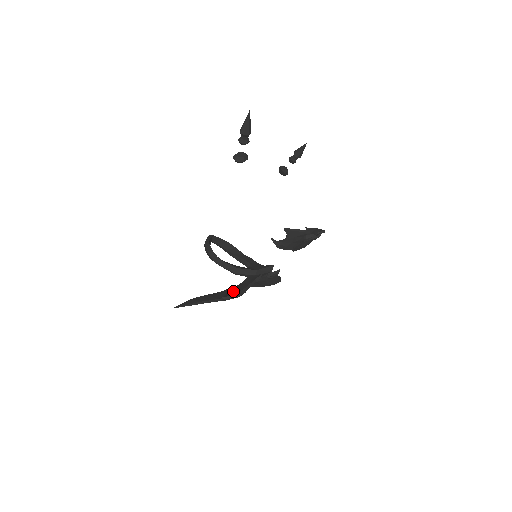
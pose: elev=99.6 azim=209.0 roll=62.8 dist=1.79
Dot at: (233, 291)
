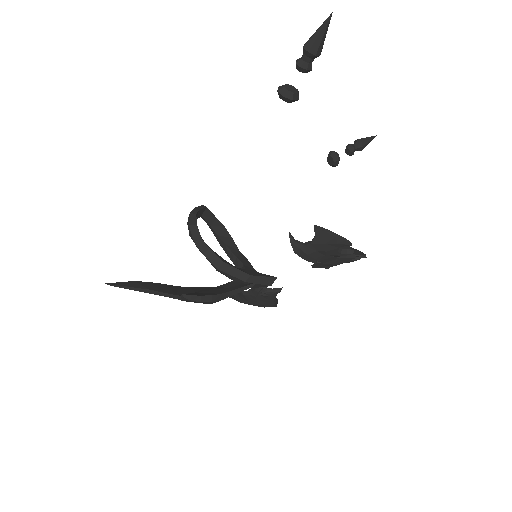
Dot at: (204, 292)
